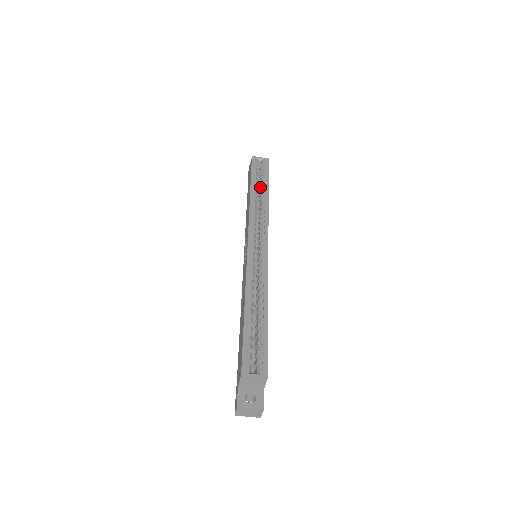
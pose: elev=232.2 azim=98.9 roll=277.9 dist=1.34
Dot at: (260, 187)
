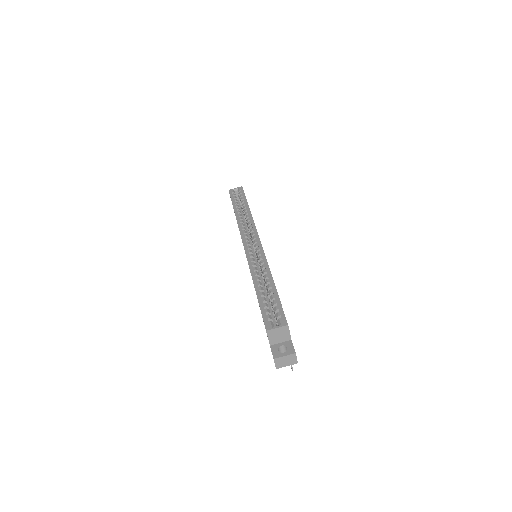
Dot at: occluded
